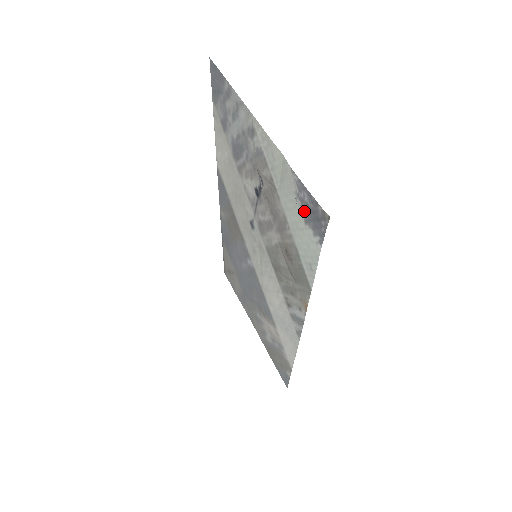
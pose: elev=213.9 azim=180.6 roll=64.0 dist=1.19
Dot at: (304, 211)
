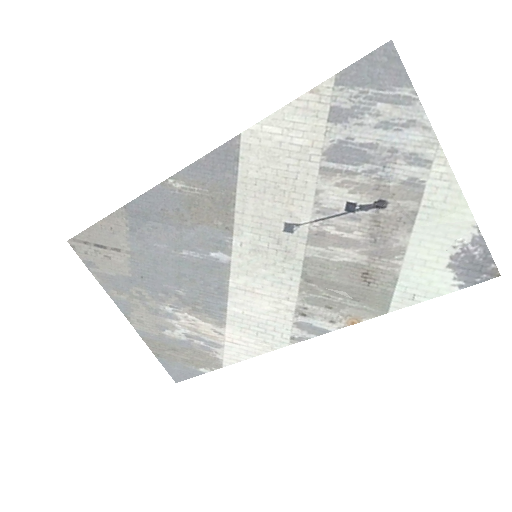
Dot at: (458, 258)
